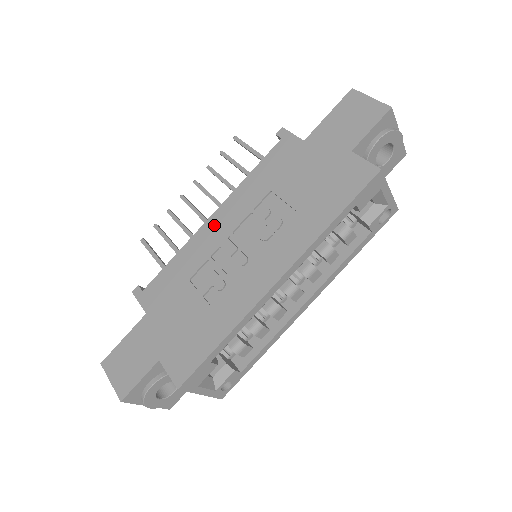
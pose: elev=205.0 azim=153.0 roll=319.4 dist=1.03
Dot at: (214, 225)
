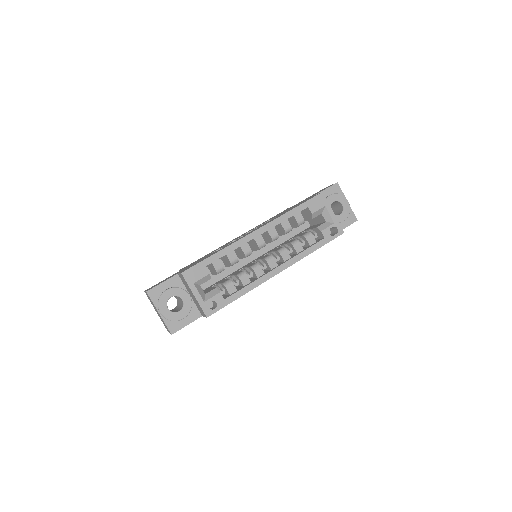
Dot at: occluded
